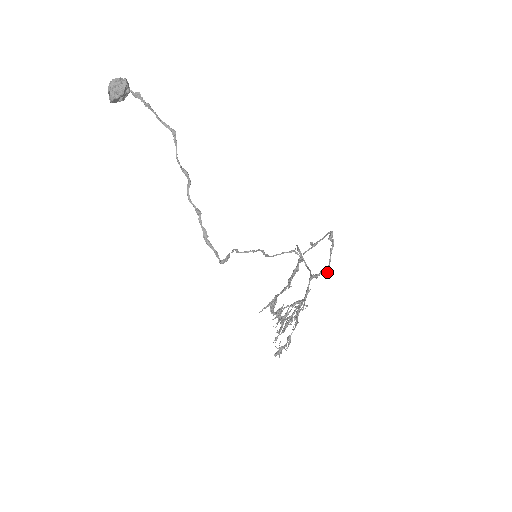
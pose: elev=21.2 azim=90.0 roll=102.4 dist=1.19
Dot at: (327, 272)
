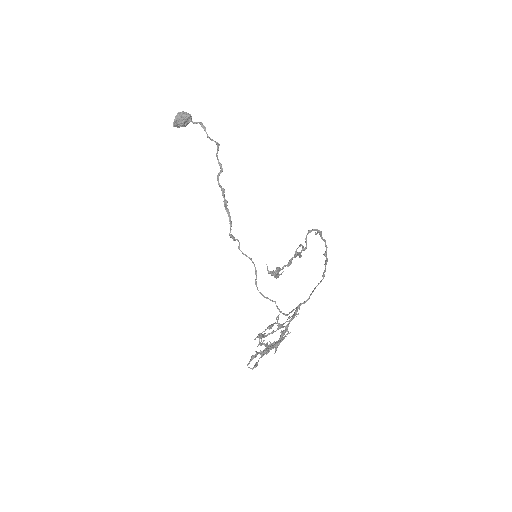
Dot at: occluded
